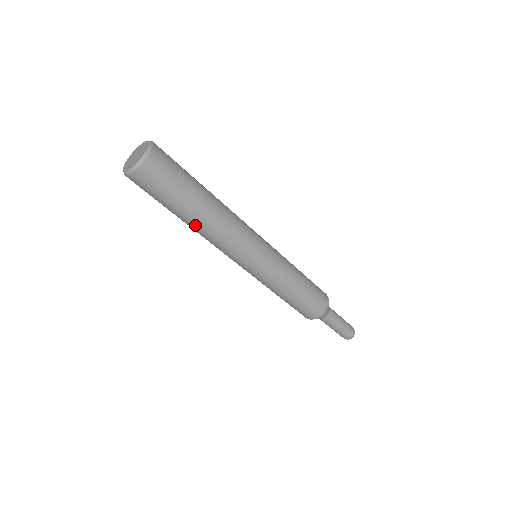
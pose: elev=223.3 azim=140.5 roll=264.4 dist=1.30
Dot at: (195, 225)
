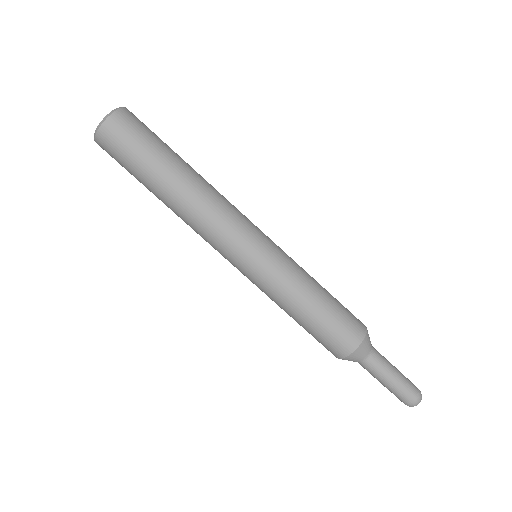
Dot at: (189, 177)
